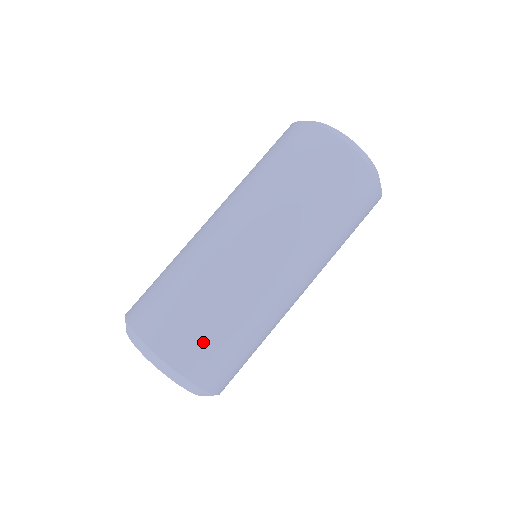
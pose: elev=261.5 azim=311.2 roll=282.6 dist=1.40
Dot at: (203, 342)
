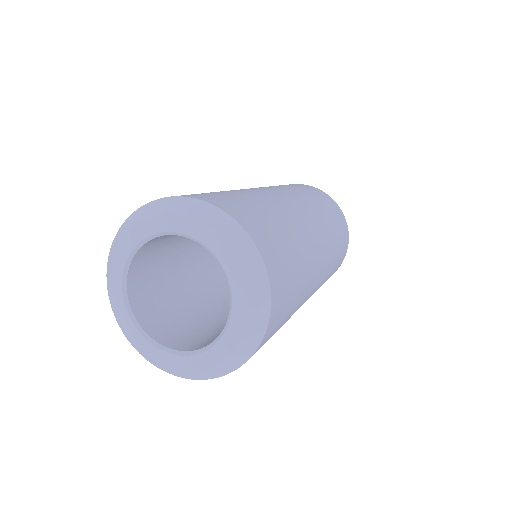
Dot at: (285, 263)
